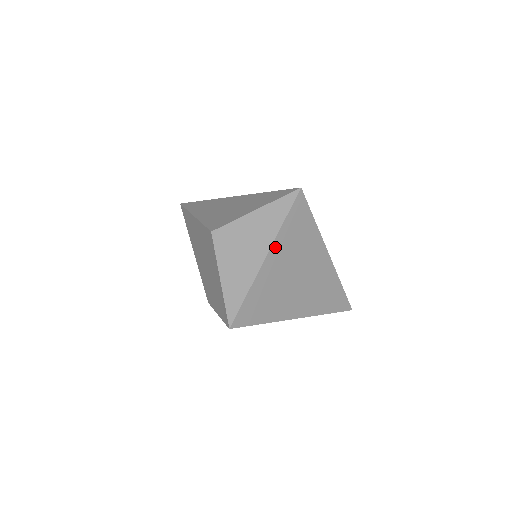
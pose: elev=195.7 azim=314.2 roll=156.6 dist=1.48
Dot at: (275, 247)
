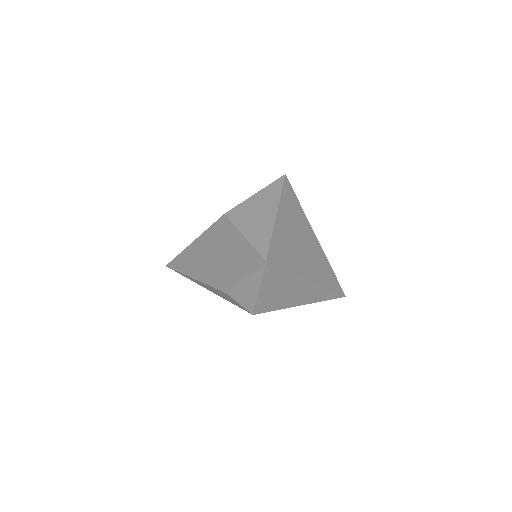
Dot at: (280, 209)
